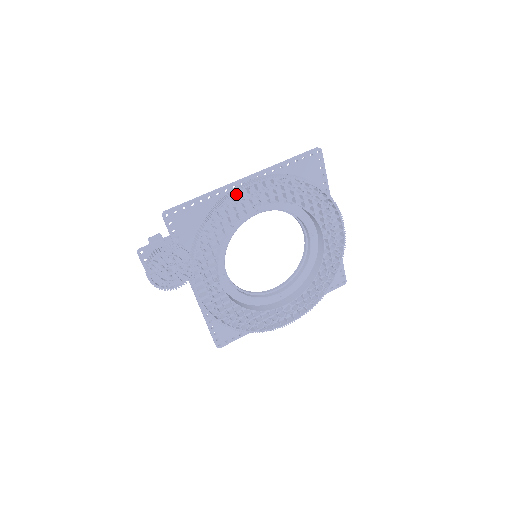
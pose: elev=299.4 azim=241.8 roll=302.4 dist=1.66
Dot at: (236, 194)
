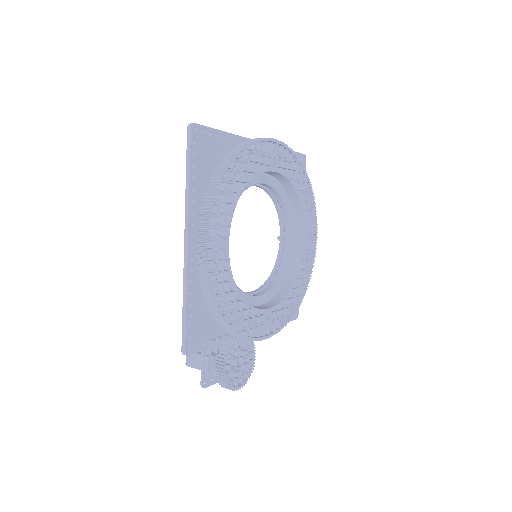
Dot at: occluded
